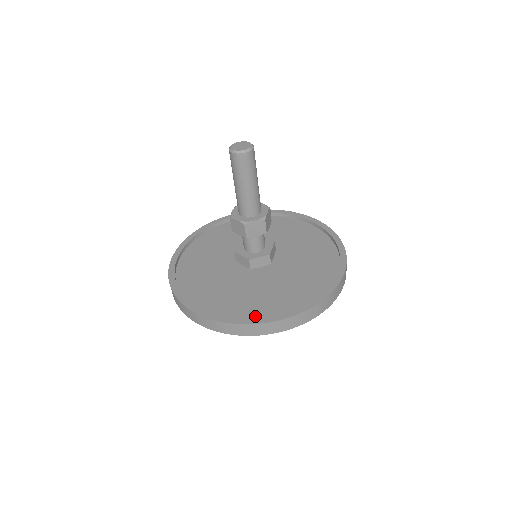
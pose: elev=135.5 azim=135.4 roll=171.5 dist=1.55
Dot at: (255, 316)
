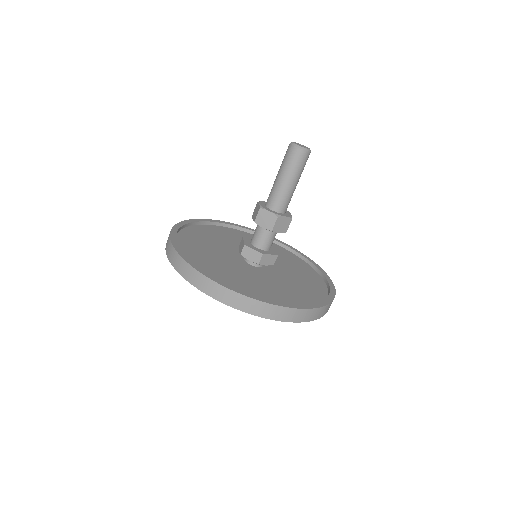
Dot at: occluded
